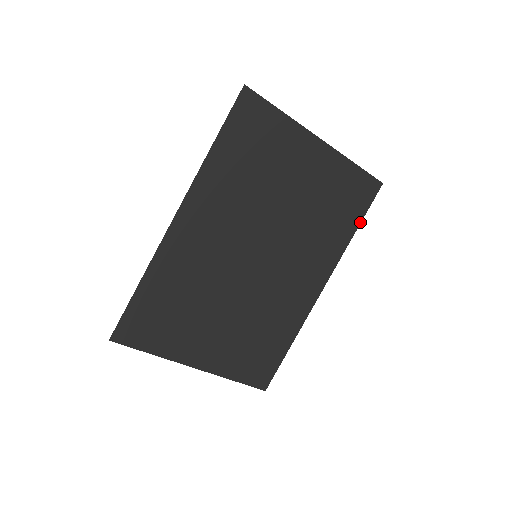
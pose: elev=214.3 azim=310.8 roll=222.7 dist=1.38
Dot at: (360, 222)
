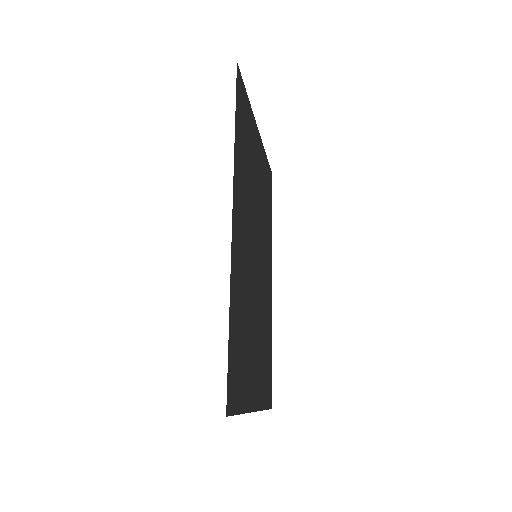
Dot at: occluded
